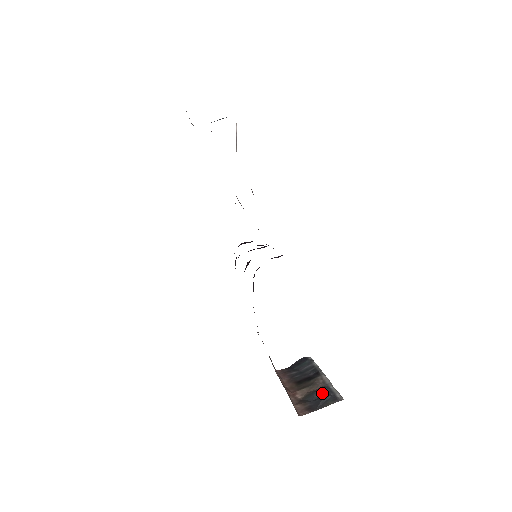
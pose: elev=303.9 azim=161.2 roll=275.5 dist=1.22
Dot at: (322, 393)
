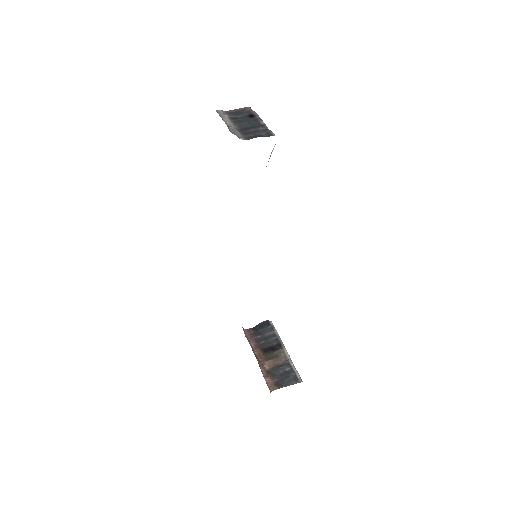
Dot at: (285, 370)
